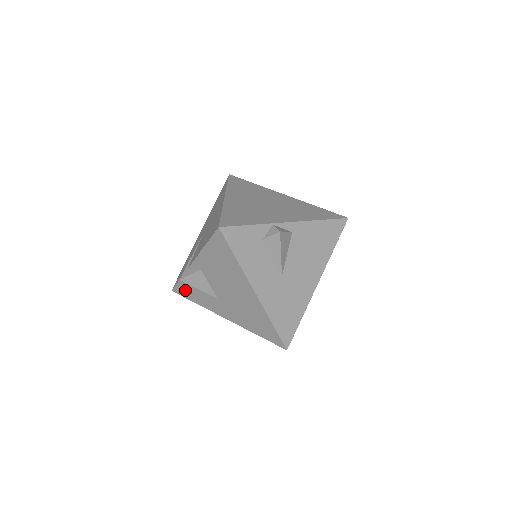
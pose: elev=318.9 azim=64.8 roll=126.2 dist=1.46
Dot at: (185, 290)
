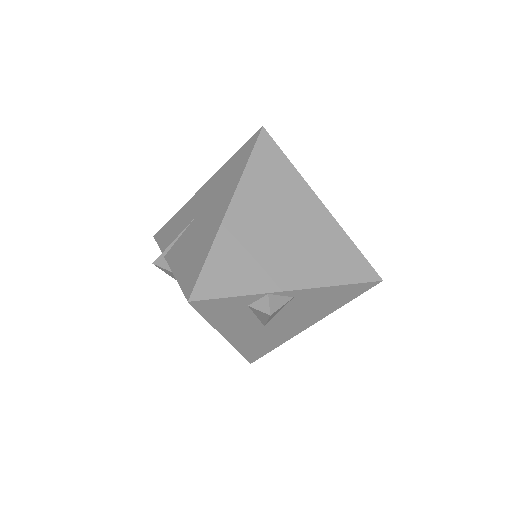
Dot at: occluded
